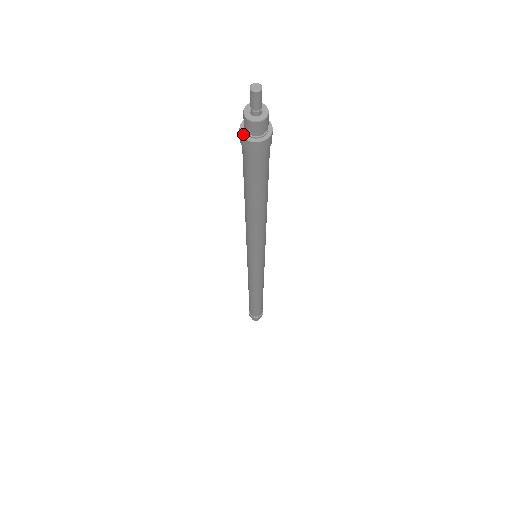
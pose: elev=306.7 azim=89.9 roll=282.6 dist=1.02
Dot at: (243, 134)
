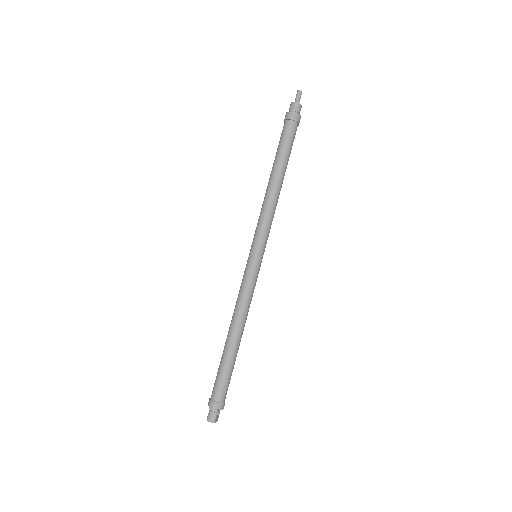
Dot at: (287, 113)
